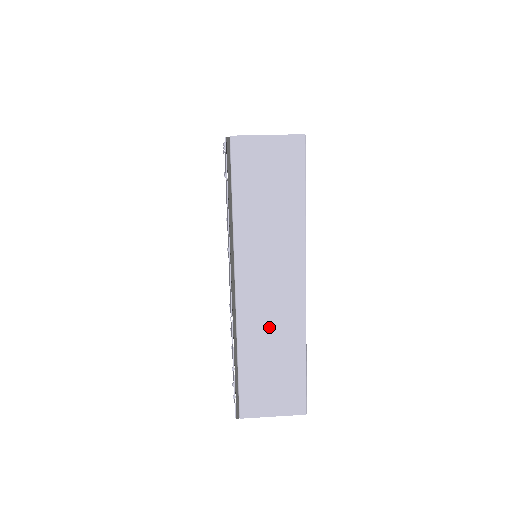
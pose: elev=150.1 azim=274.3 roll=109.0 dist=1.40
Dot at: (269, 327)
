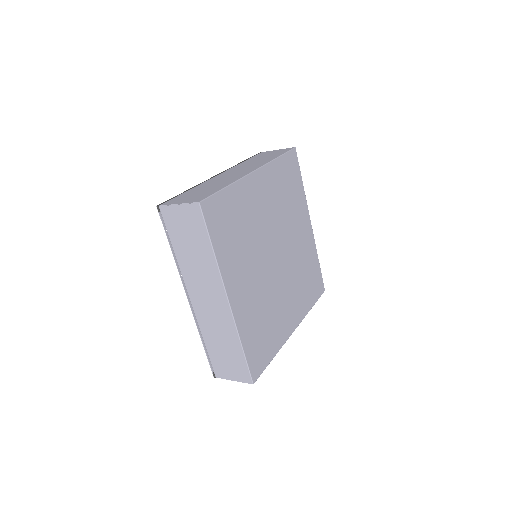
Dot at: (219, 181)
